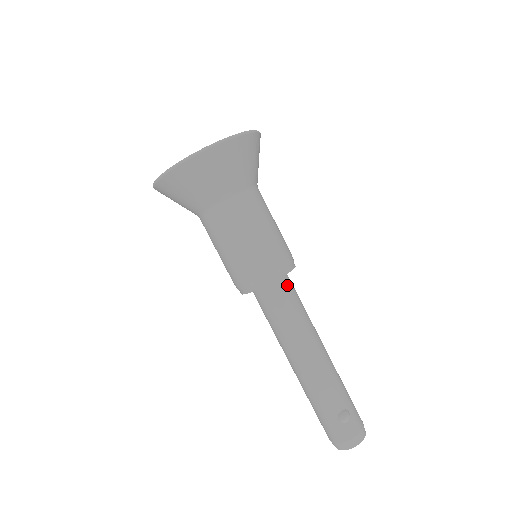
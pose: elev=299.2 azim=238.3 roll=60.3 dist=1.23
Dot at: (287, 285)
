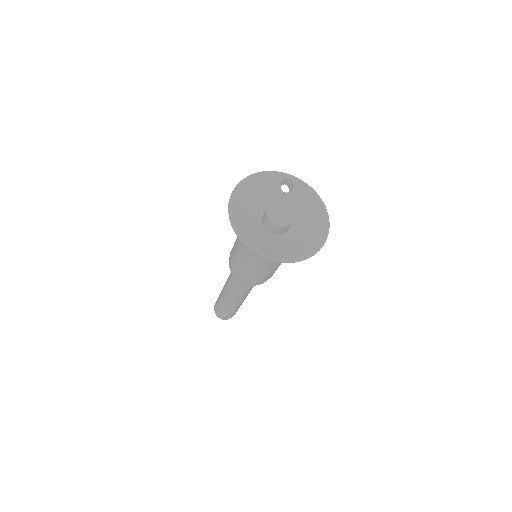
Dot at: occluded
